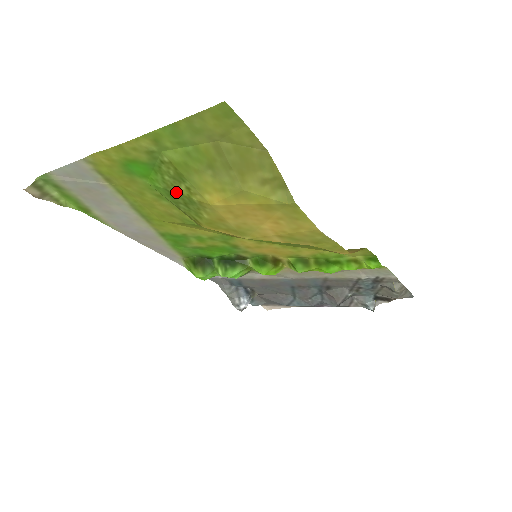
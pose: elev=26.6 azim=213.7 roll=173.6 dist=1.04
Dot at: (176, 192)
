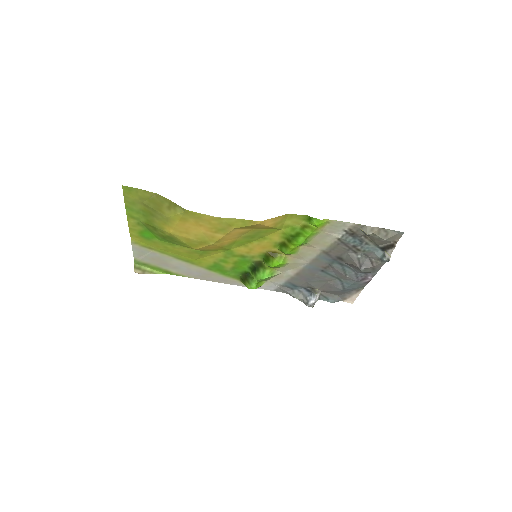
Dot at: (163, 237)
